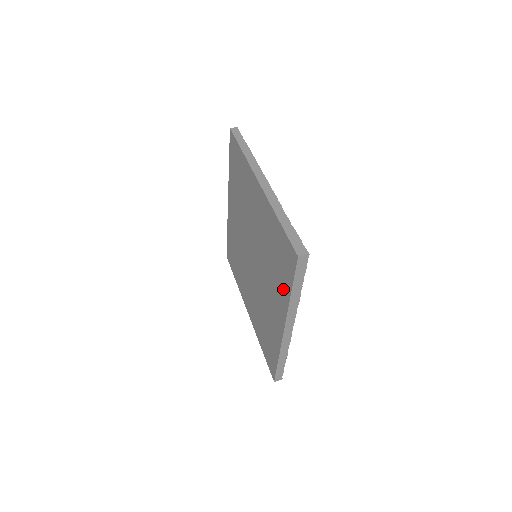
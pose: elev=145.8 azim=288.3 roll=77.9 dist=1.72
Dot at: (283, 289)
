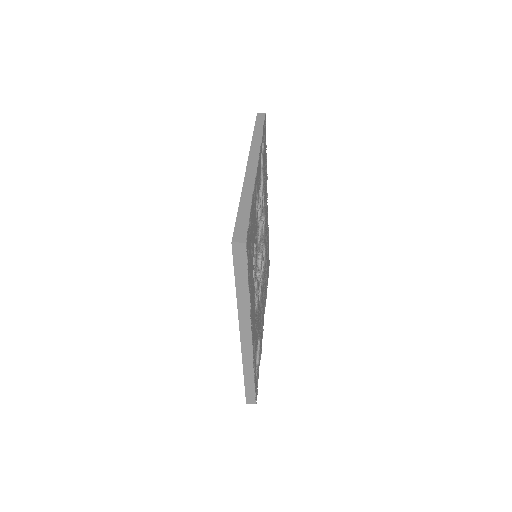
Dot at: occluded
